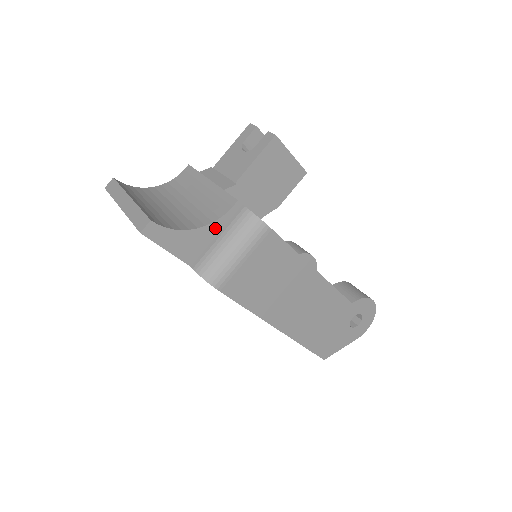
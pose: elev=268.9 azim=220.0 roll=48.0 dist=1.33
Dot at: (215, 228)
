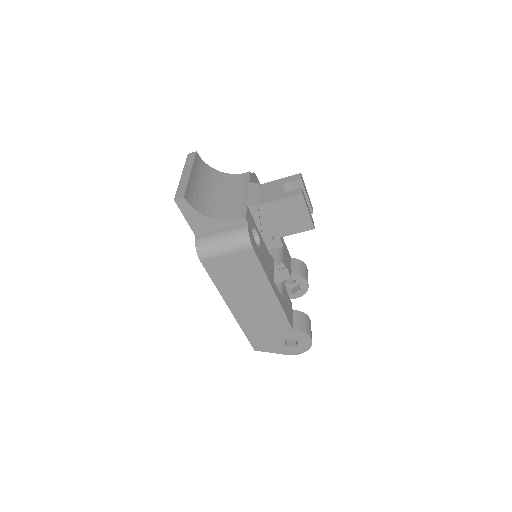
Dot at: (222, 225)
